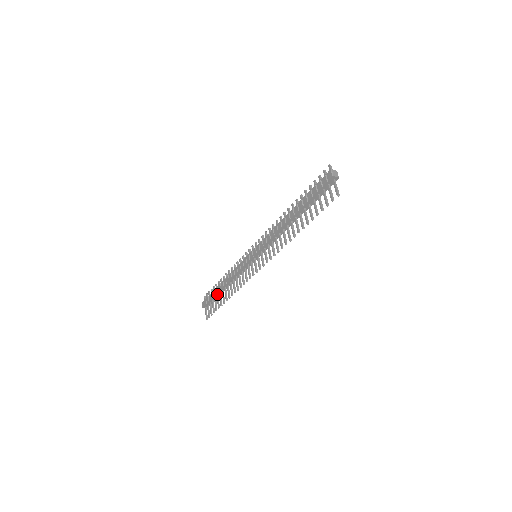
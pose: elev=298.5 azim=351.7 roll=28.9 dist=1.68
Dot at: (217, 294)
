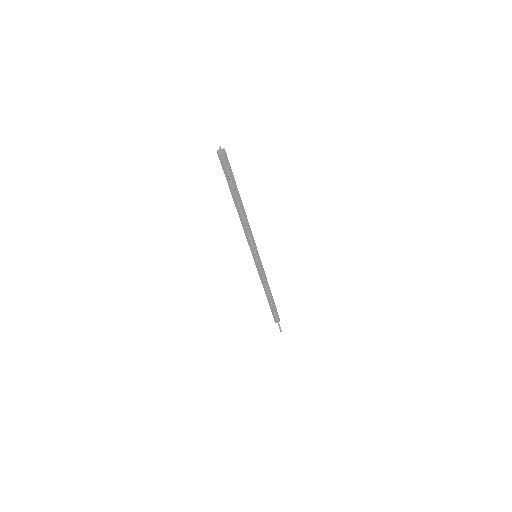
Dot at: (271, 305)
